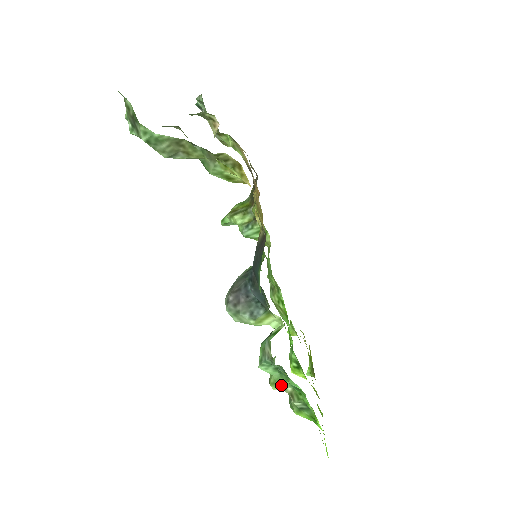
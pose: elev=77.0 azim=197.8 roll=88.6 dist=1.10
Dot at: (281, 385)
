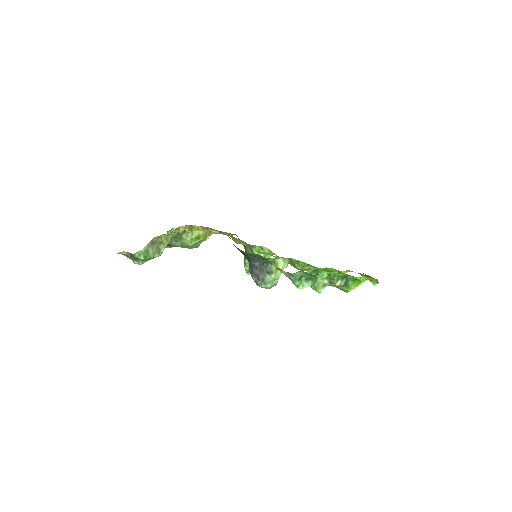
Dot at: (320, 285)
